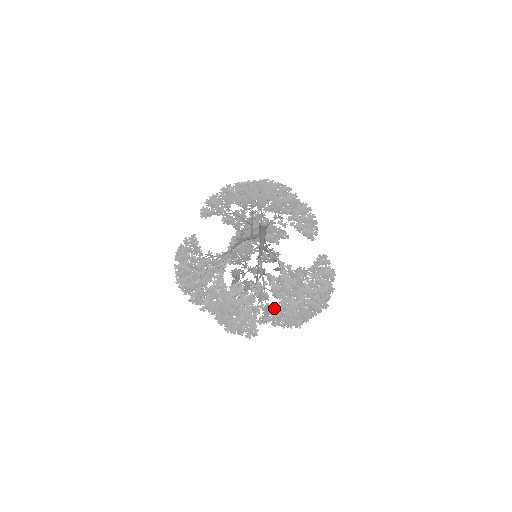
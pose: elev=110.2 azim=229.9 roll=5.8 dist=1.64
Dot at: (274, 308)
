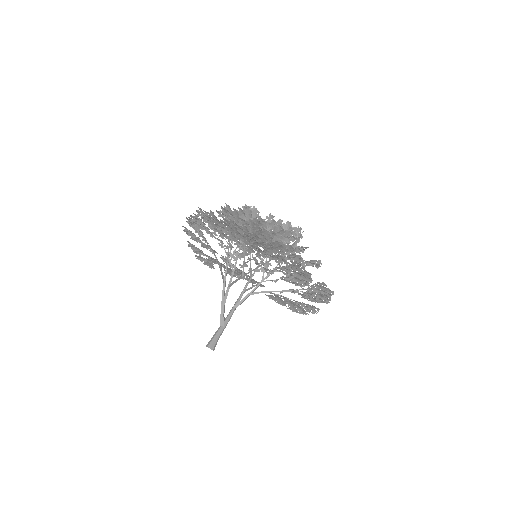
Dot at: occluded
